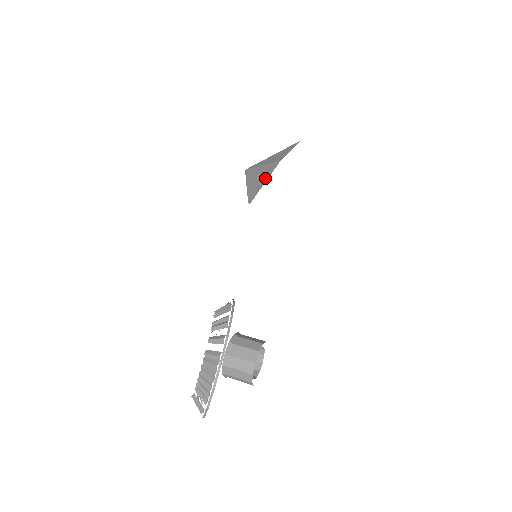
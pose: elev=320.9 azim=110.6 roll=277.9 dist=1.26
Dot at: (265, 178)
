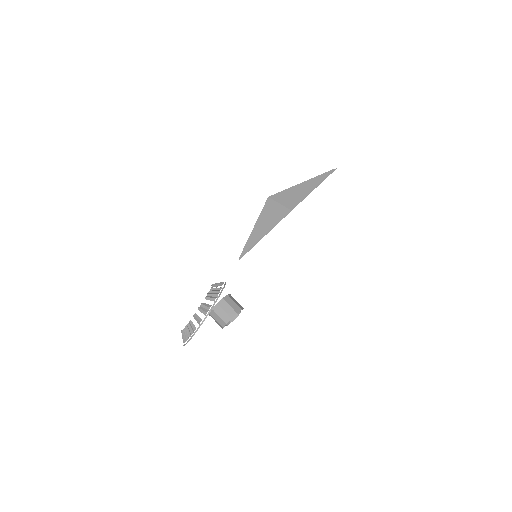
Dot at: (267, 230)
